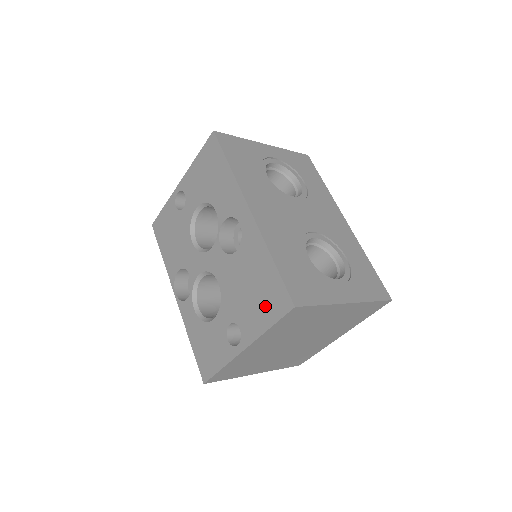
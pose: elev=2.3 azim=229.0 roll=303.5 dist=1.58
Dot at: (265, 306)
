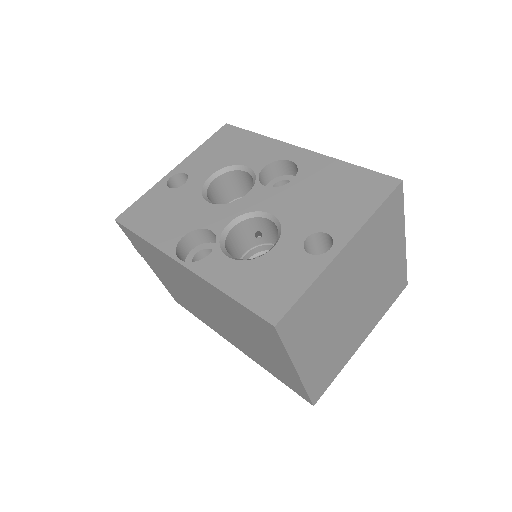
Dot at: (360, 197)
